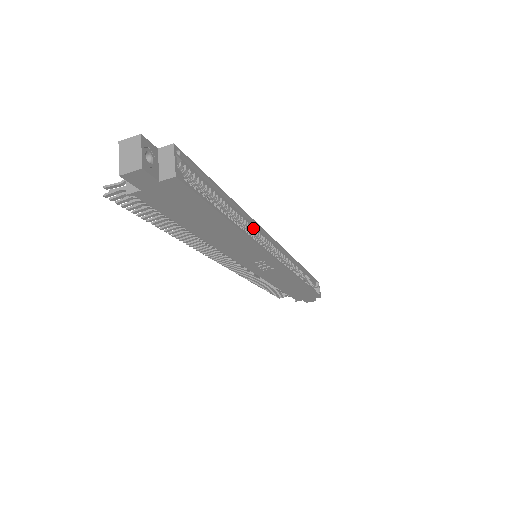
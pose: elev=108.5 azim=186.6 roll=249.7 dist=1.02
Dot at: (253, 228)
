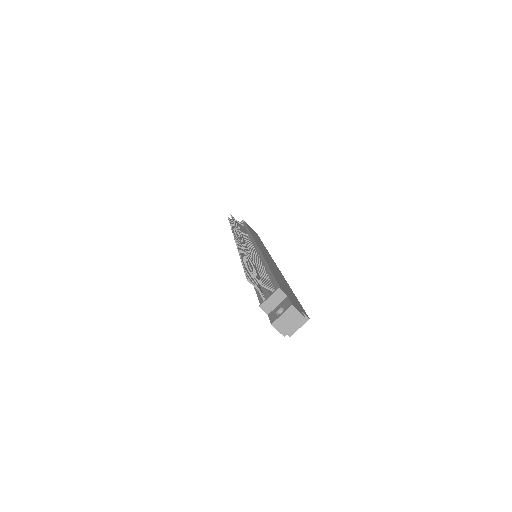
Dot at: occluded
